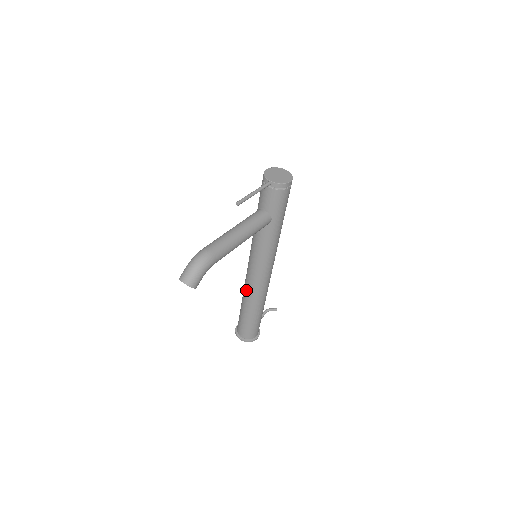
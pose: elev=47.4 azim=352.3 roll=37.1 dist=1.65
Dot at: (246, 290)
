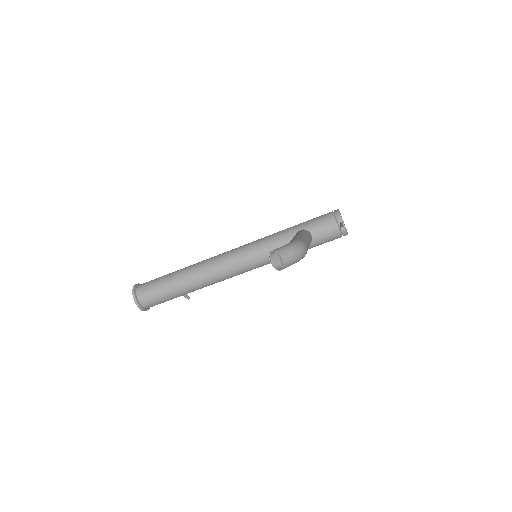
Dot at: (204, 270)
